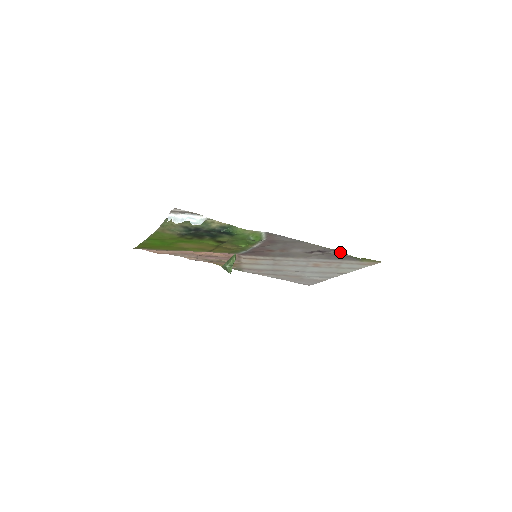
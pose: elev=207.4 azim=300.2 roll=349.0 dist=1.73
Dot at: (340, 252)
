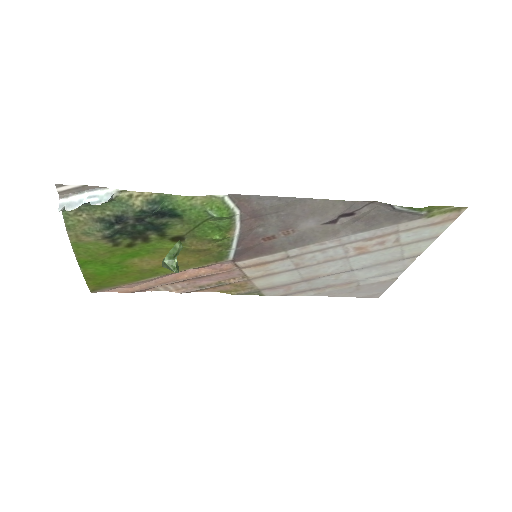
Dot at: (380, 206)
